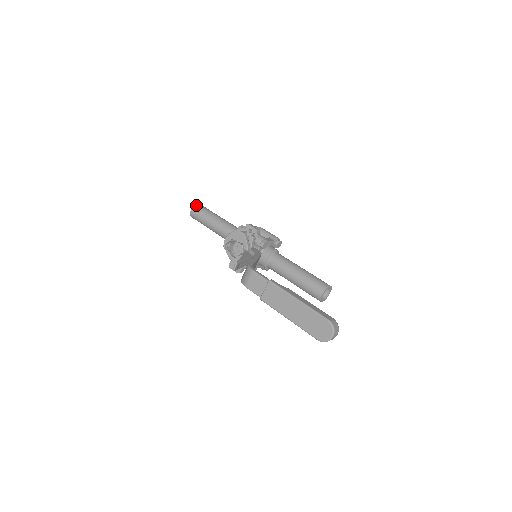
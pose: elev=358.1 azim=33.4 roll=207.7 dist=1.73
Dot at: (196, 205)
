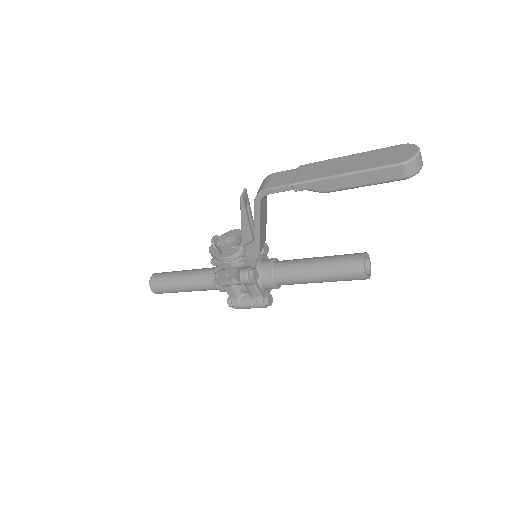
Dot at: occluded
